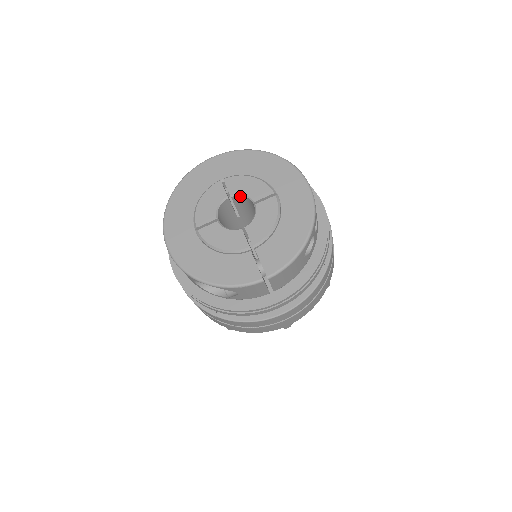
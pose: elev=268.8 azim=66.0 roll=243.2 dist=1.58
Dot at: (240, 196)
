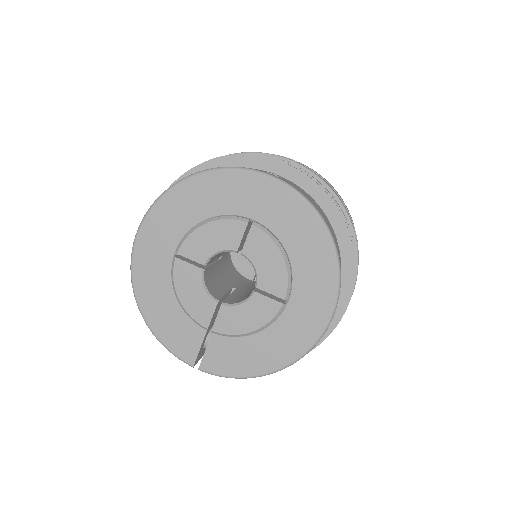
Dot at: (251, 262)
